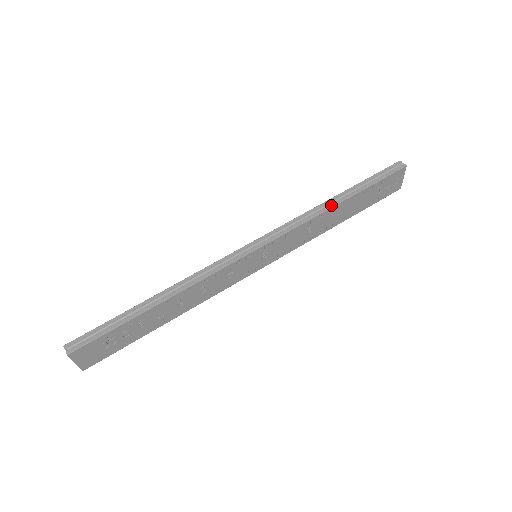
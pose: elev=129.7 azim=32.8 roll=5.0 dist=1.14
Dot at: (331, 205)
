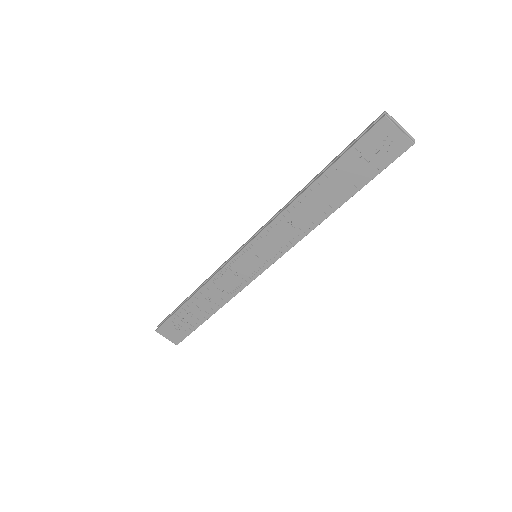
Dot at: (300, 193)
